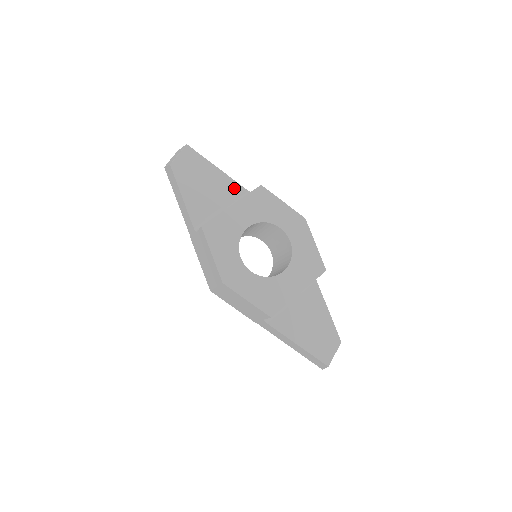
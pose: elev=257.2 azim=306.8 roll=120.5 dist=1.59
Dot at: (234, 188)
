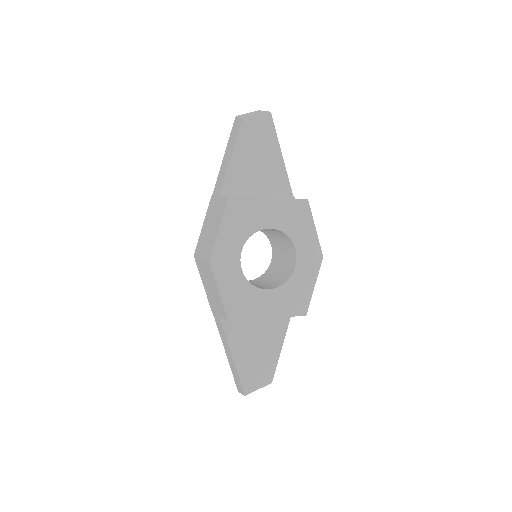
Dot at: (282, 182)
